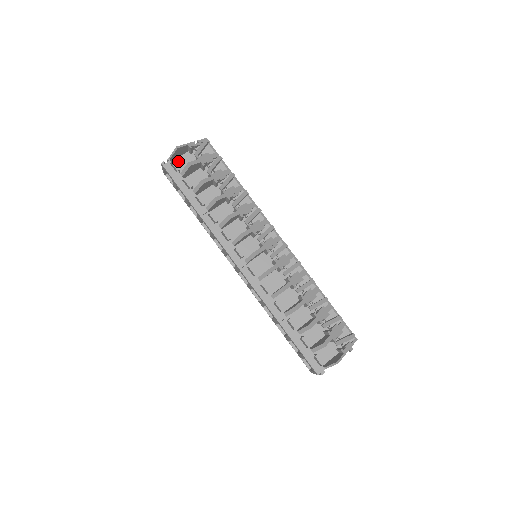
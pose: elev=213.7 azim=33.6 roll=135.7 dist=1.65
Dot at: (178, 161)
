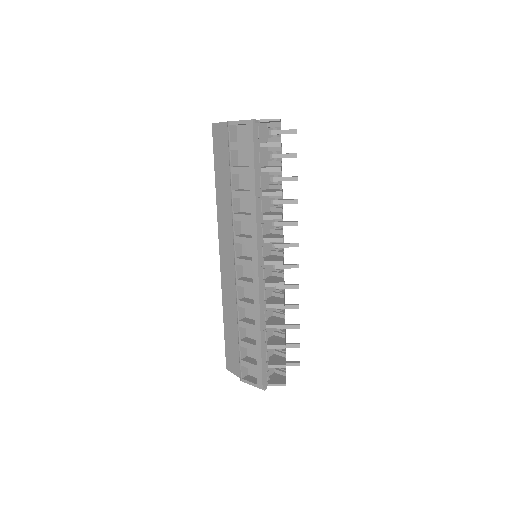
Dot at: occluded
